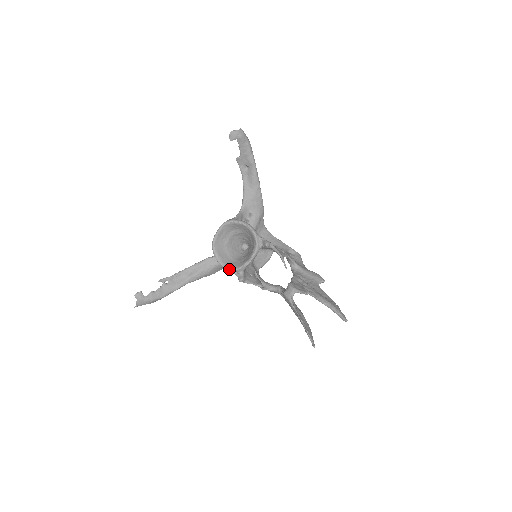
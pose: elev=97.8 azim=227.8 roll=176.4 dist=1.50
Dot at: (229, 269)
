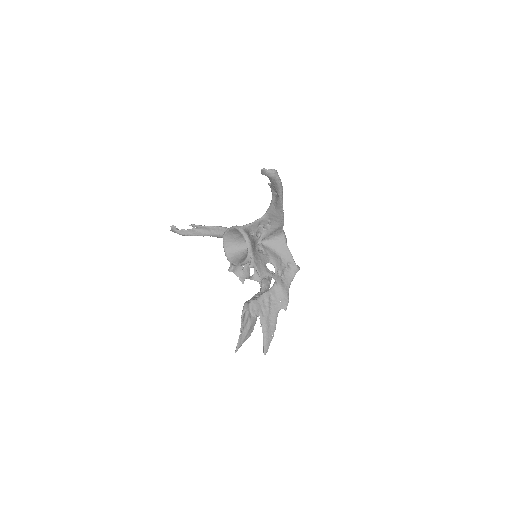
Dot at: (227, 257)
